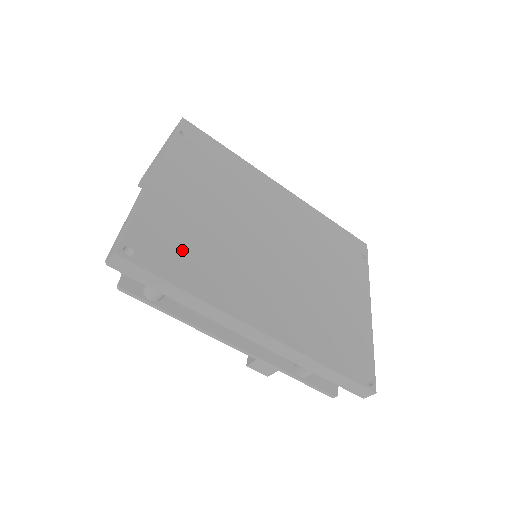
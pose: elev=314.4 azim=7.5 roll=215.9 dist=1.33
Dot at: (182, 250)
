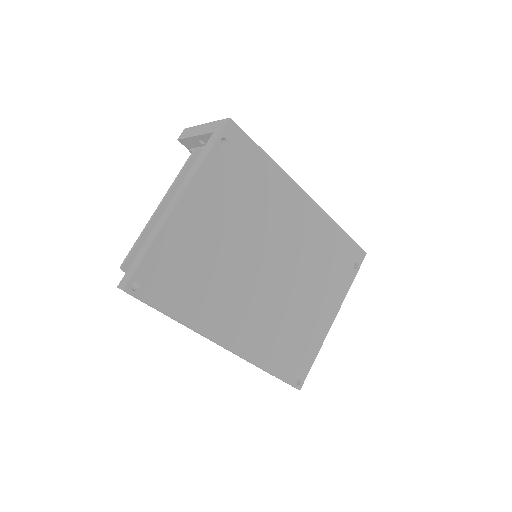
Dot at: (182, 280)
